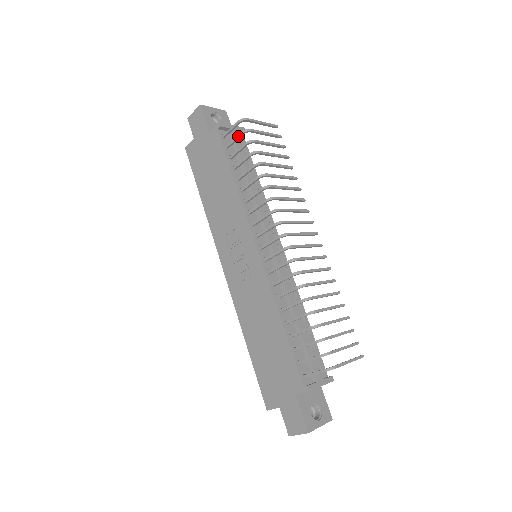
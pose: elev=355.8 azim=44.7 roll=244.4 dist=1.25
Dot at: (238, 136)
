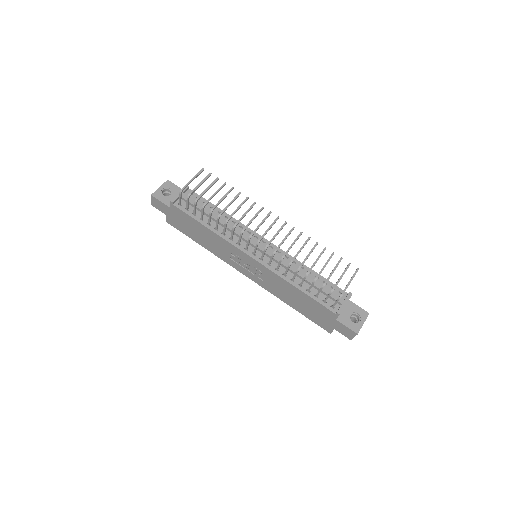
Dot at: (187, 202)
